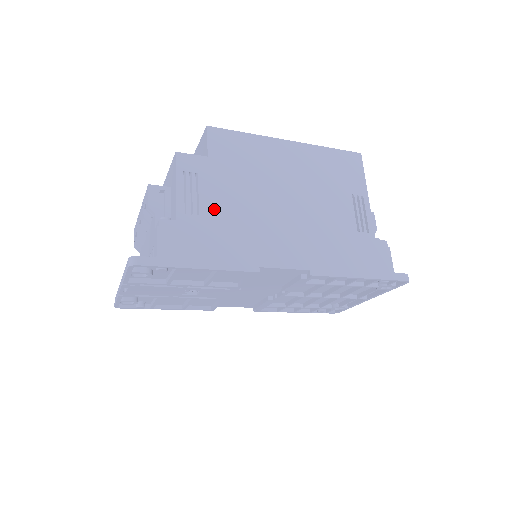
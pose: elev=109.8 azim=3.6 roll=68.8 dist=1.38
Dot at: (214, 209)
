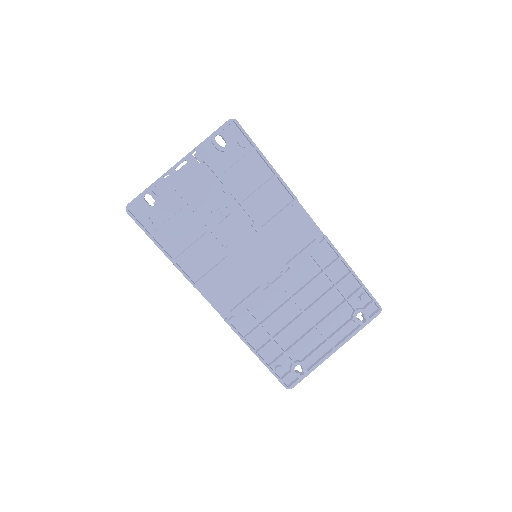
Dot at: occluded
